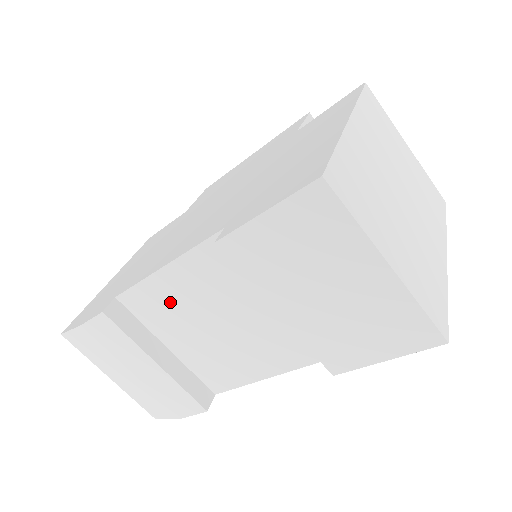
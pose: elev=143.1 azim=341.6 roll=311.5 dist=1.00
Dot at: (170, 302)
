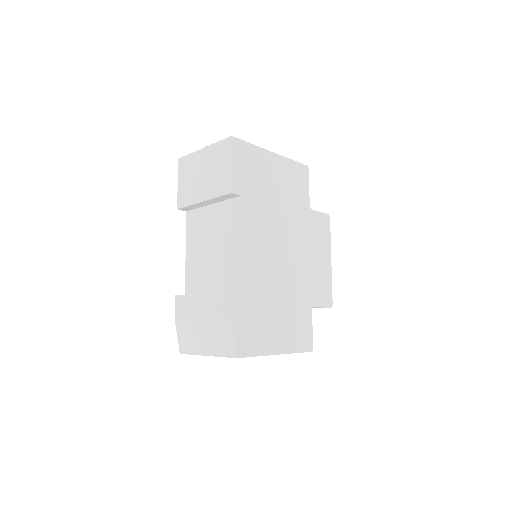
Dot at: (196, 266)
